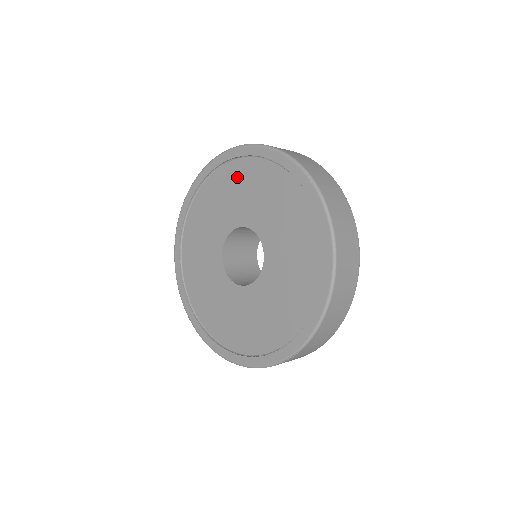
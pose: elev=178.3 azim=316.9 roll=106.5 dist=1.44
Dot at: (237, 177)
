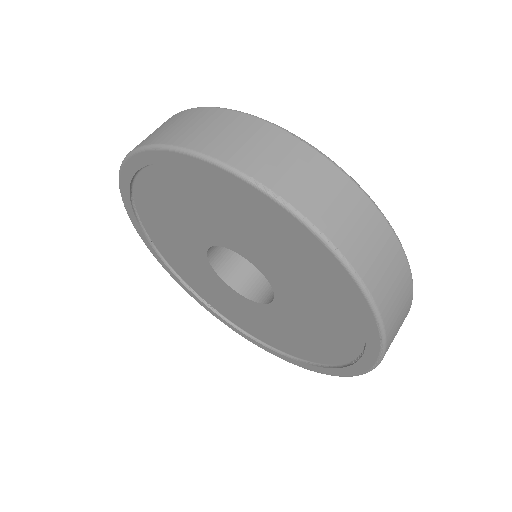
Dot at: (311, 269)
